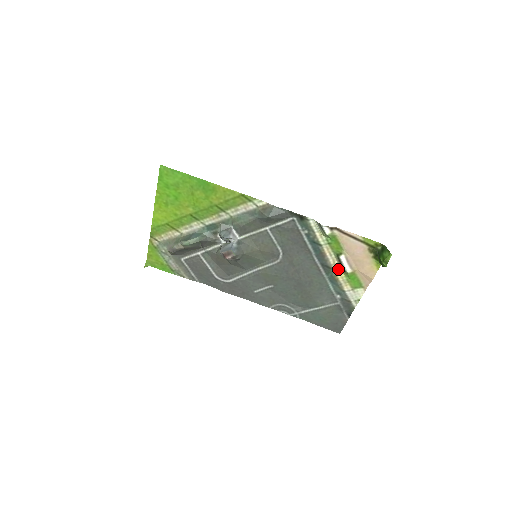
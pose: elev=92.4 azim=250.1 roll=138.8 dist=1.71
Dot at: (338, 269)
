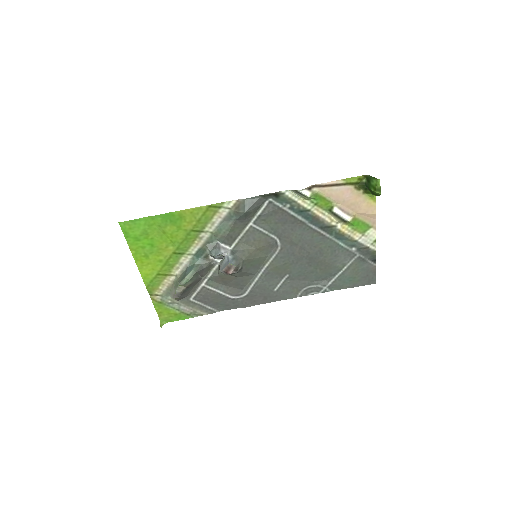
Dot at: (338, 223)
